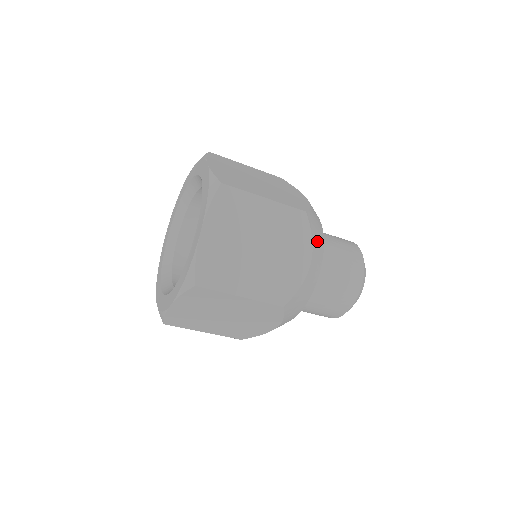
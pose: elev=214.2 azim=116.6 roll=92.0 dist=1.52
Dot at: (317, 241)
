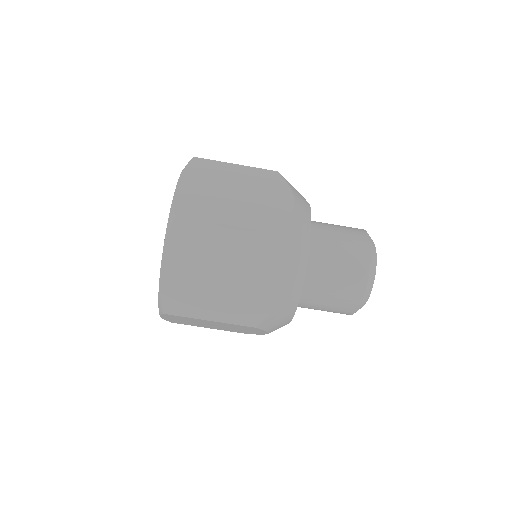
Dot at: (298, 195)
